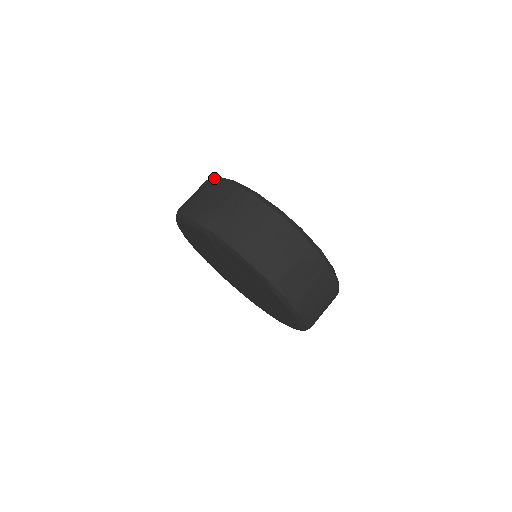
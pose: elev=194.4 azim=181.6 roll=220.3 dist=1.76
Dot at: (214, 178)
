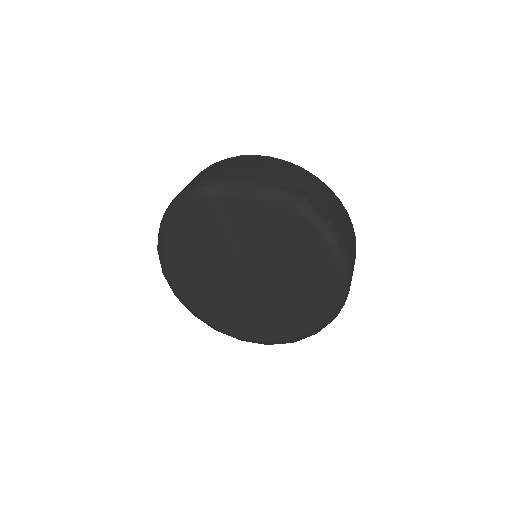
Dot at: occluded
